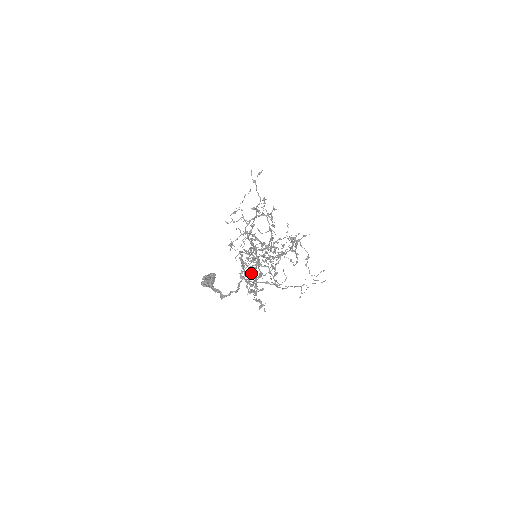
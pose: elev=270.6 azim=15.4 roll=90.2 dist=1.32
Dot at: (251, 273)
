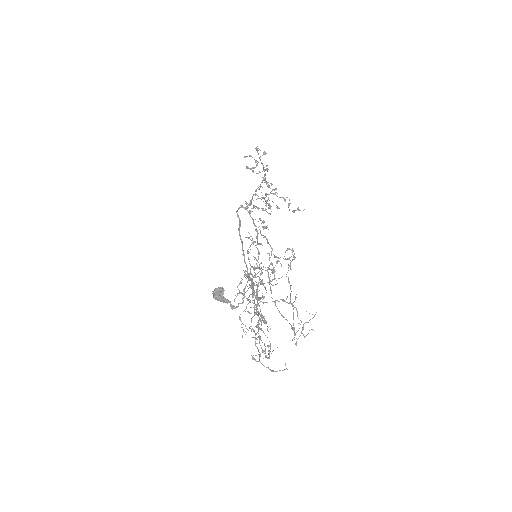
Dot at: occluded
